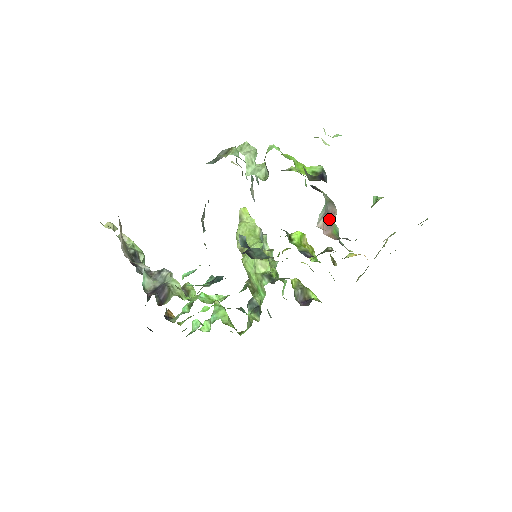
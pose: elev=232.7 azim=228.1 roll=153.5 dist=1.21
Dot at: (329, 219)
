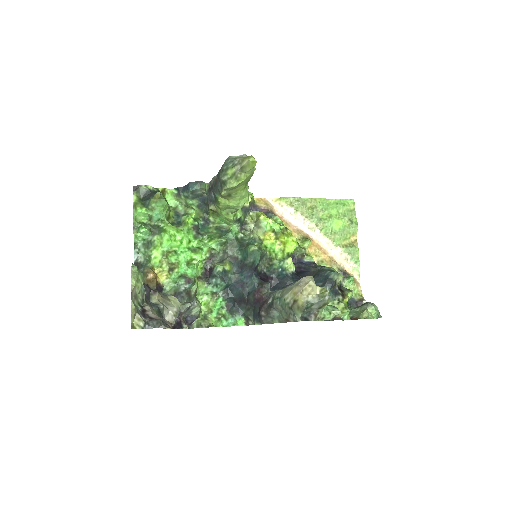
Dot at: occluded
